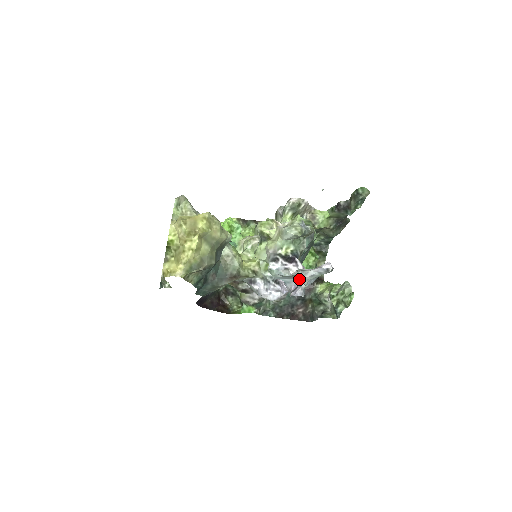
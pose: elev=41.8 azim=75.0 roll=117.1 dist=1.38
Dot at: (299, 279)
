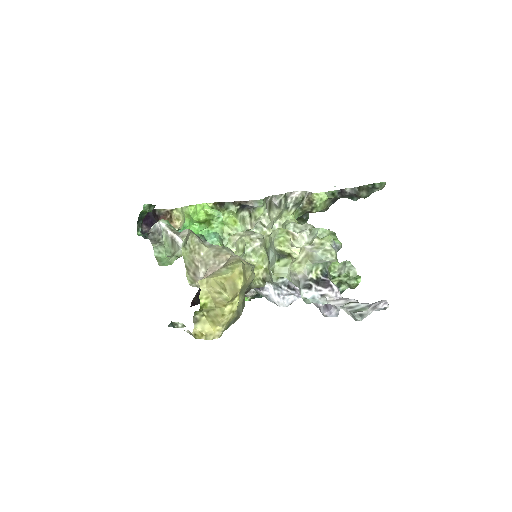
Dot at: occluded
